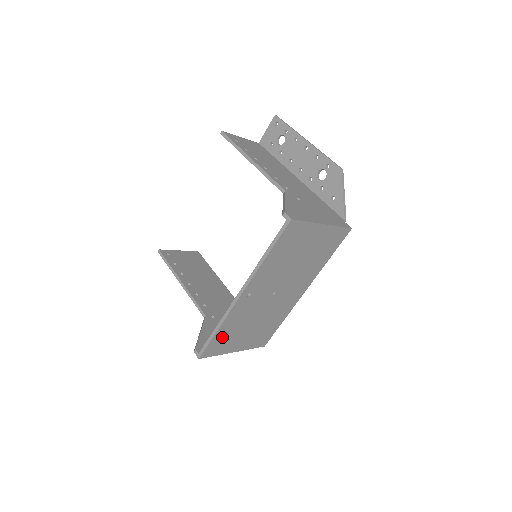
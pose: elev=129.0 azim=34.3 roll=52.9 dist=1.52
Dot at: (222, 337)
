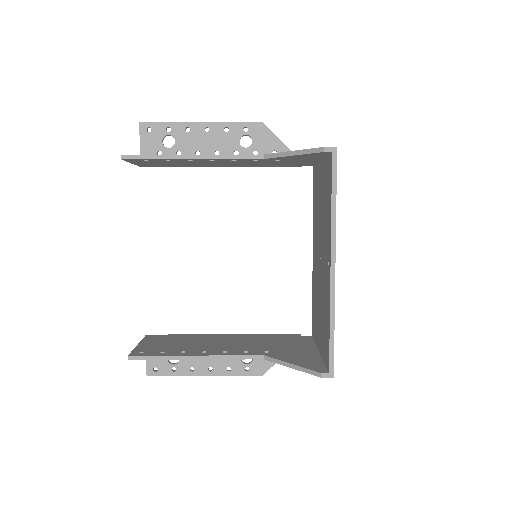
Dot at: occluded
